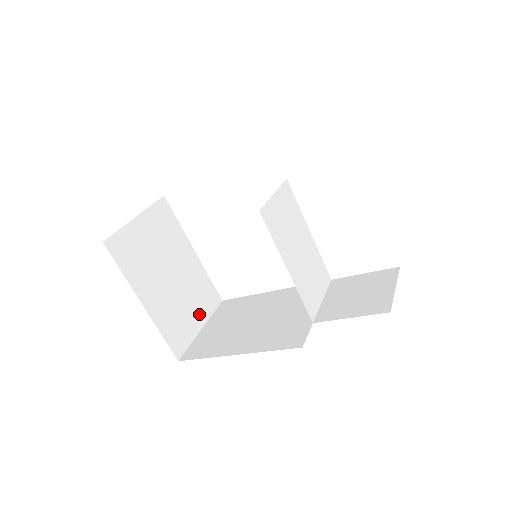
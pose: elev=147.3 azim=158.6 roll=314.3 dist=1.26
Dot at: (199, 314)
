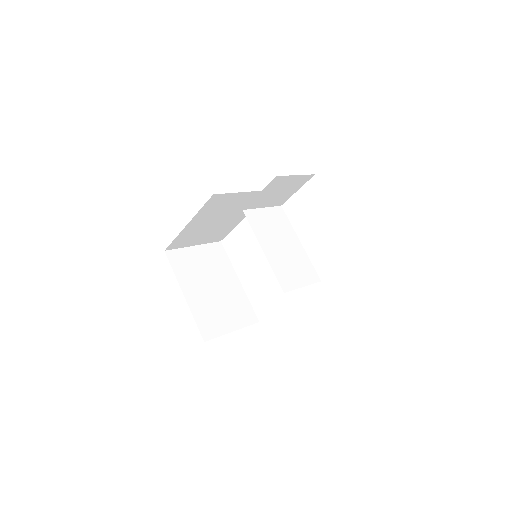
Dot at: (233, 321)
